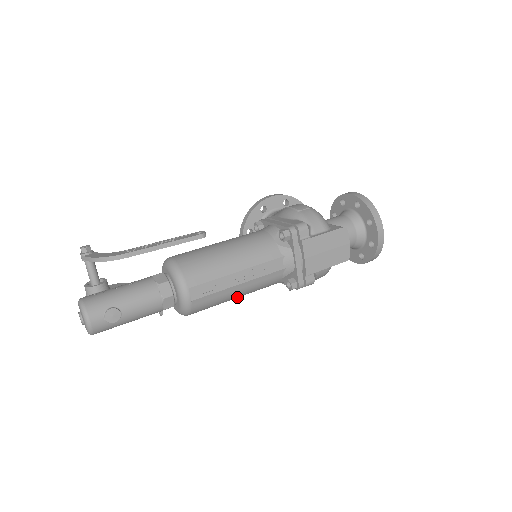
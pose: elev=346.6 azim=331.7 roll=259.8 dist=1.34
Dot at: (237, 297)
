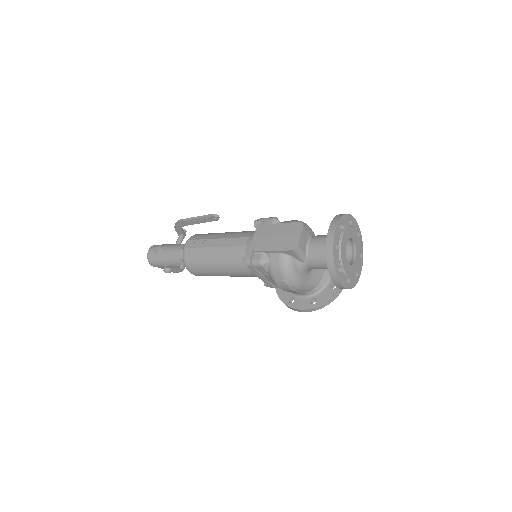
Dot at: (216, 265)
